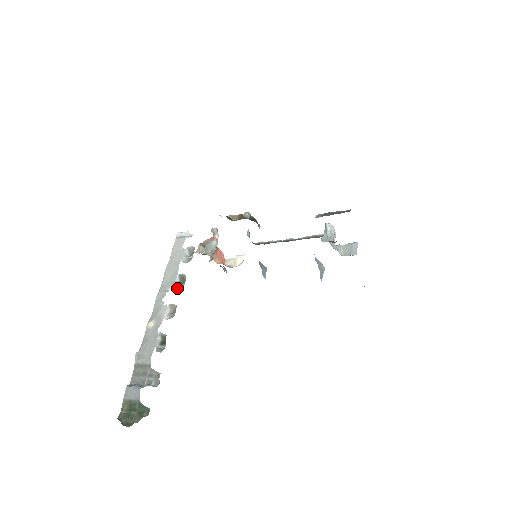
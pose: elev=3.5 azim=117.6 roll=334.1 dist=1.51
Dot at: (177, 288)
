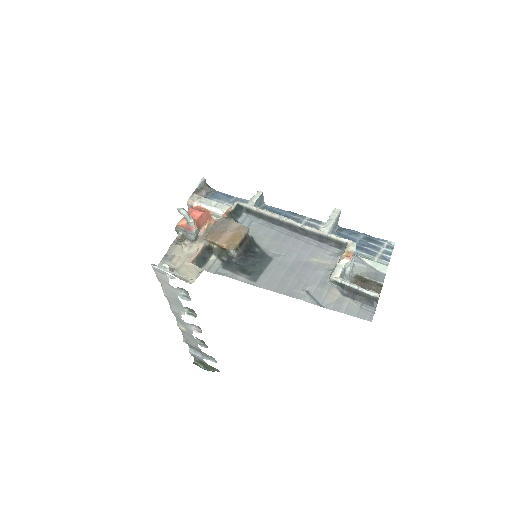
Dot at: (190, 315)
